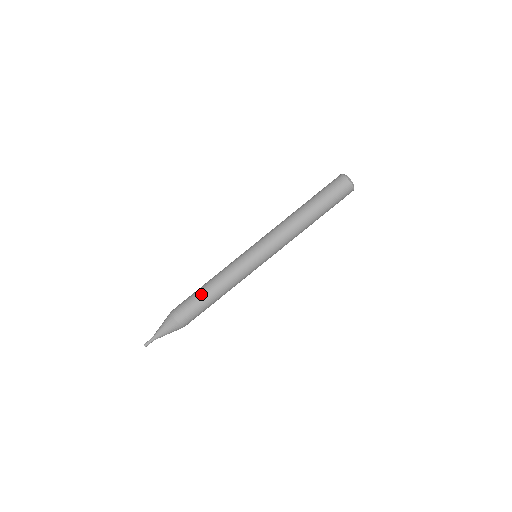
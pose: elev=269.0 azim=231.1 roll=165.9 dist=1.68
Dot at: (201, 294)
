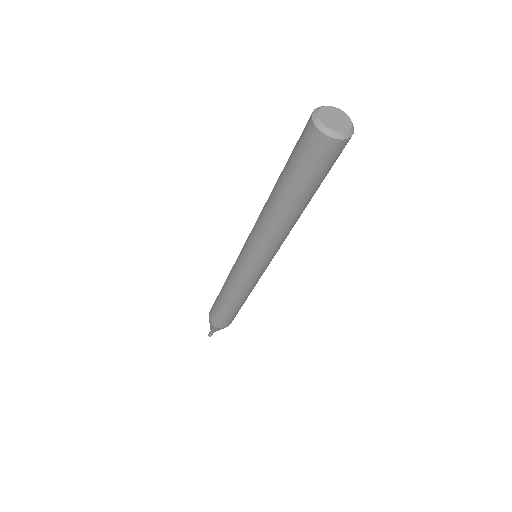
Dot at: (218, 298)
